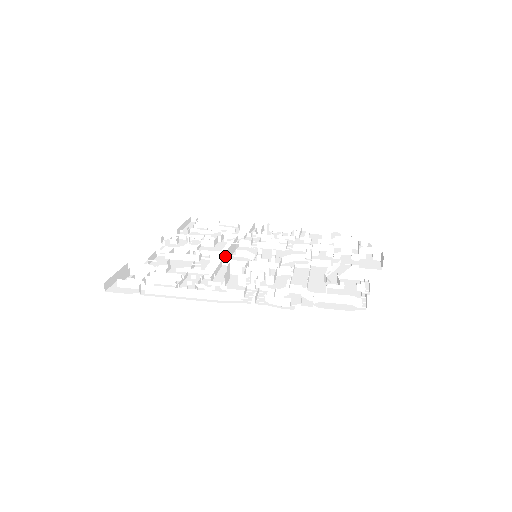
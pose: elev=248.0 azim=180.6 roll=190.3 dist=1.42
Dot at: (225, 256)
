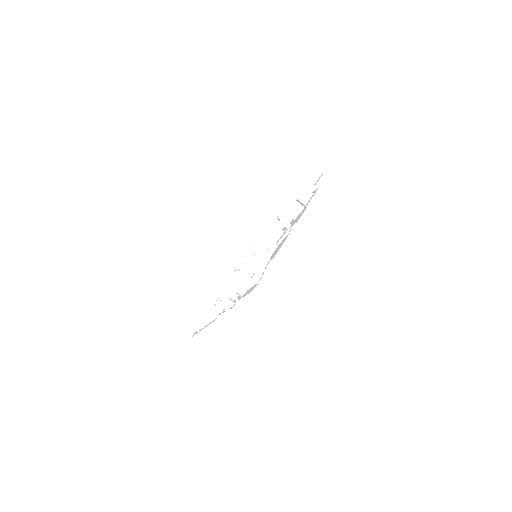
Dot at: occluded
